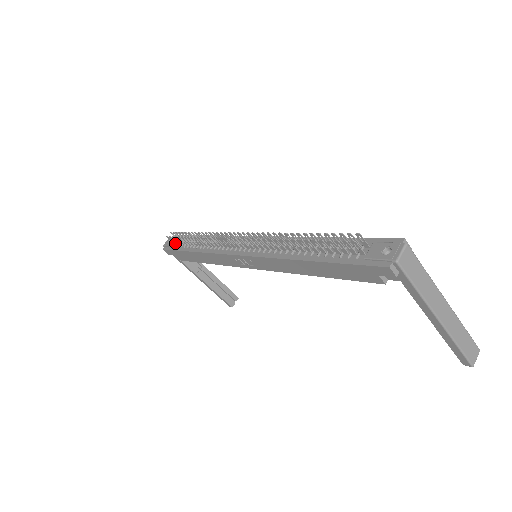
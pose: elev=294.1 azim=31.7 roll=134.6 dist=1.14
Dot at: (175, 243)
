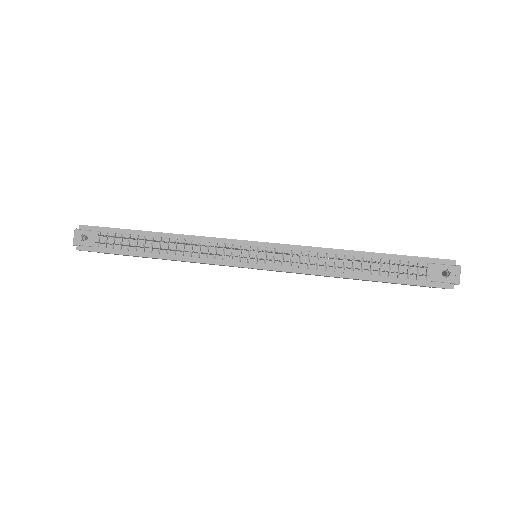
Dot at: (103, 243)
